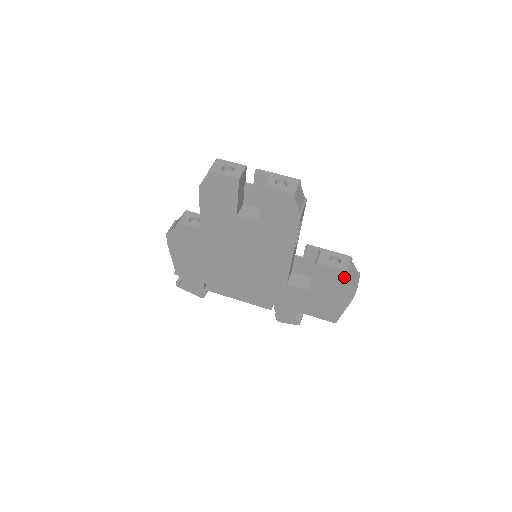
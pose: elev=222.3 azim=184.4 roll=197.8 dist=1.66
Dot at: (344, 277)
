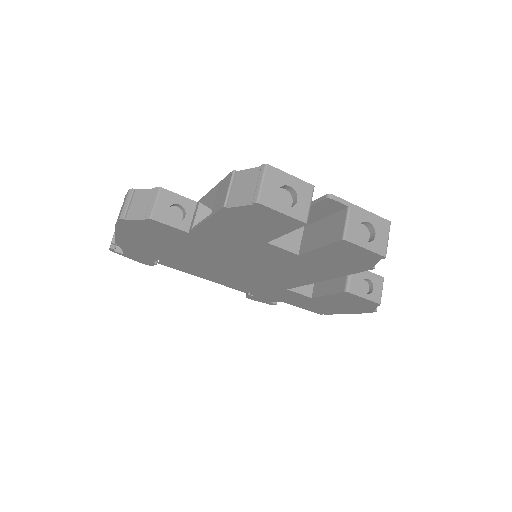
Dot at: (371, 305)
